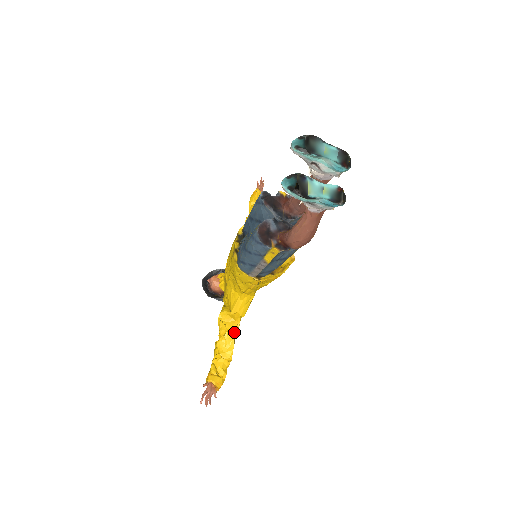
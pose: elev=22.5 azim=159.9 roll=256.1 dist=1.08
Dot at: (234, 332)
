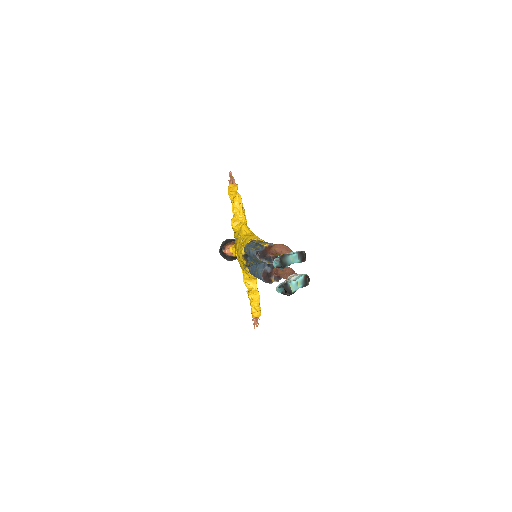
Dot at: (256, 286)
